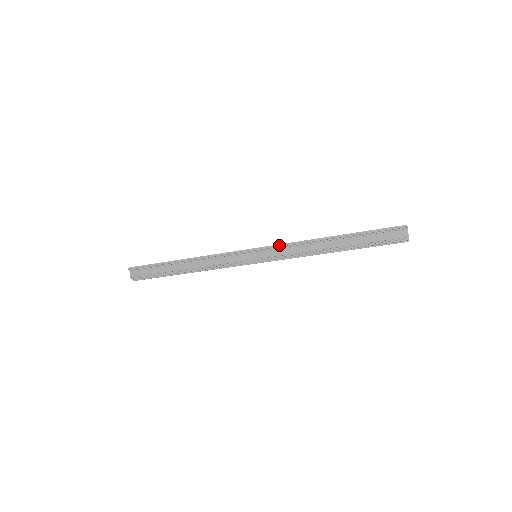
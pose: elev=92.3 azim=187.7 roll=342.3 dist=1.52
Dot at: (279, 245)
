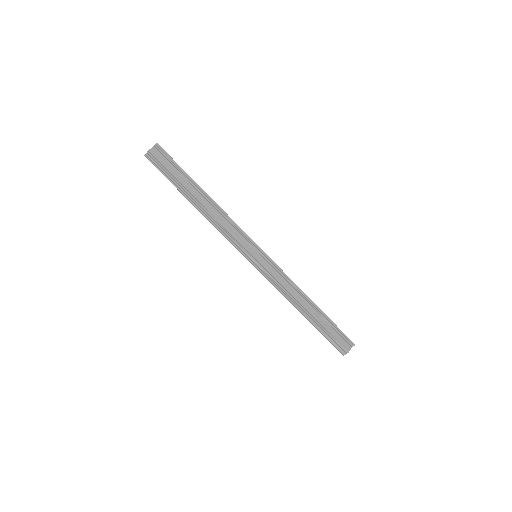
Dot at: (280, 268)
